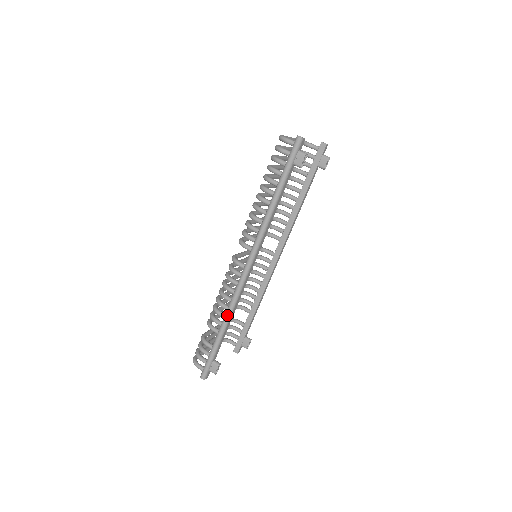
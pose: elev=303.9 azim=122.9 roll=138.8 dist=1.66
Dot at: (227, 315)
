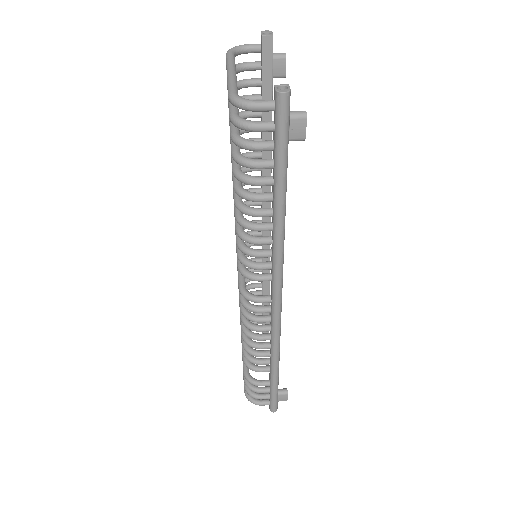
Dot at: (275, 355)
